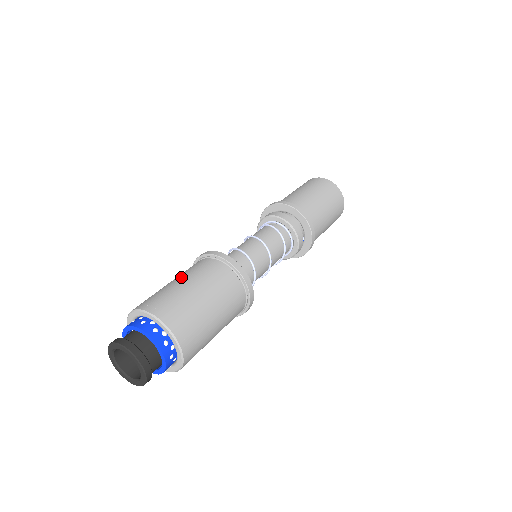
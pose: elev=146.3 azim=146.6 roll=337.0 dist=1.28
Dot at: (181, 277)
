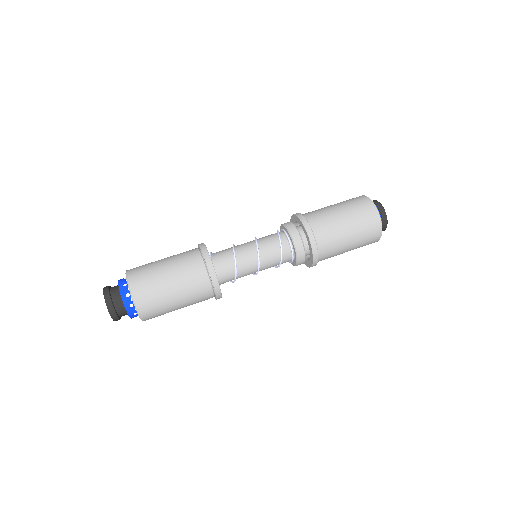
Dot at: (170, 260)
